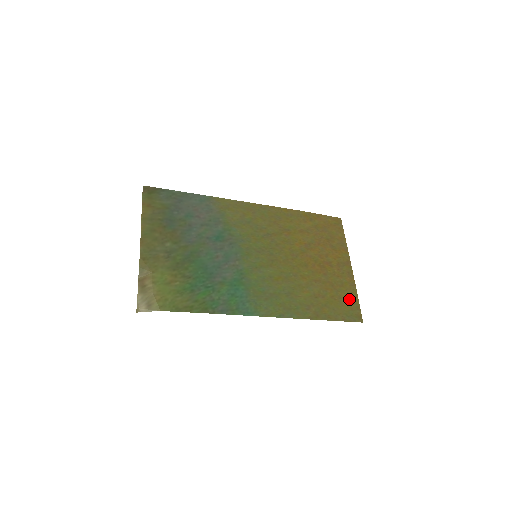
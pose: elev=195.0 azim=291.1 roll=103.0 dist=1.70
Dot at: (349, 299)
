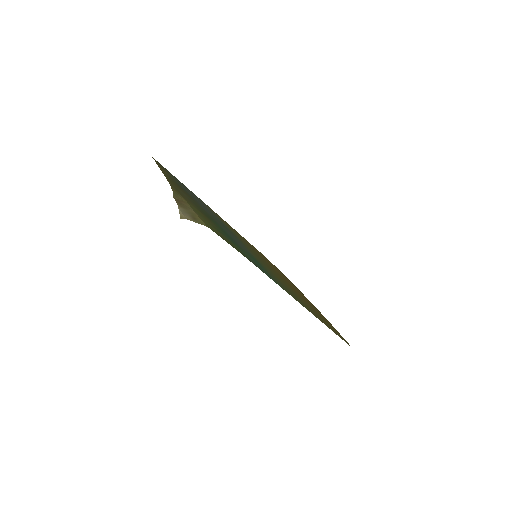
Dot at: (333, 328)
